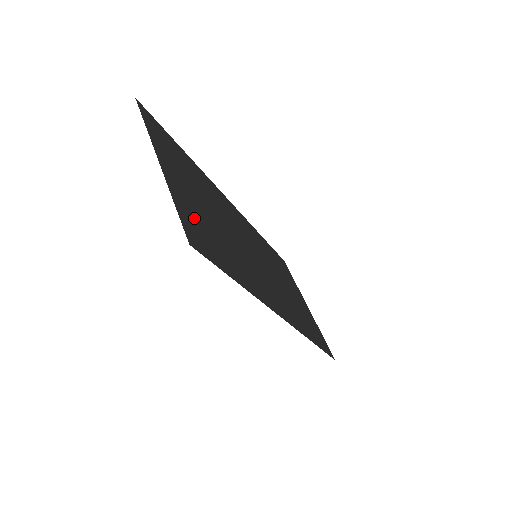
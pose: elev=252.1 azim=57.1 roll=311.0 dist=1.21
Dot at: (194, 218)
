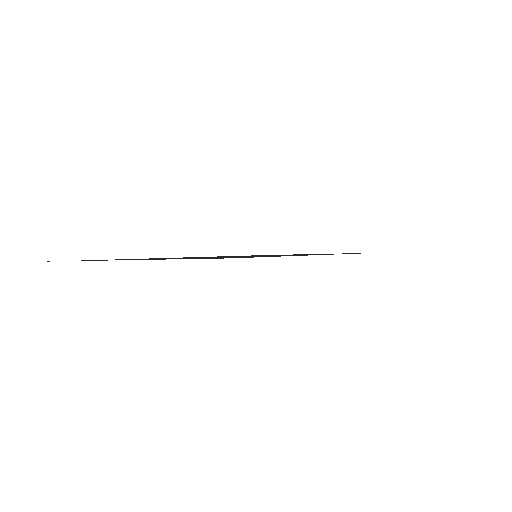
Dot at: occluded
